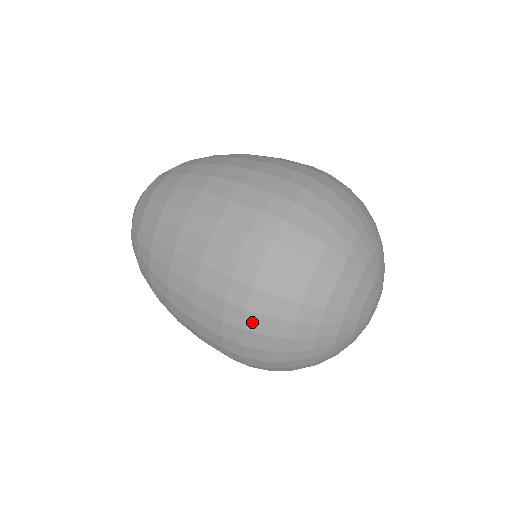
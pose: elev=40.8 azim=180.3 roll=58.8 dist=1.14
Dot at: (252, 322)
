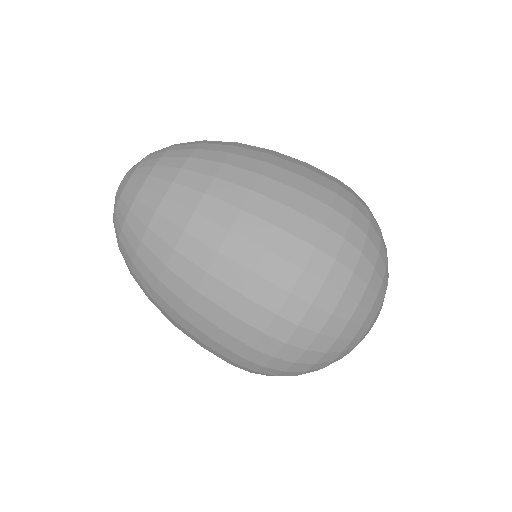
Dot at: (336, 275)
